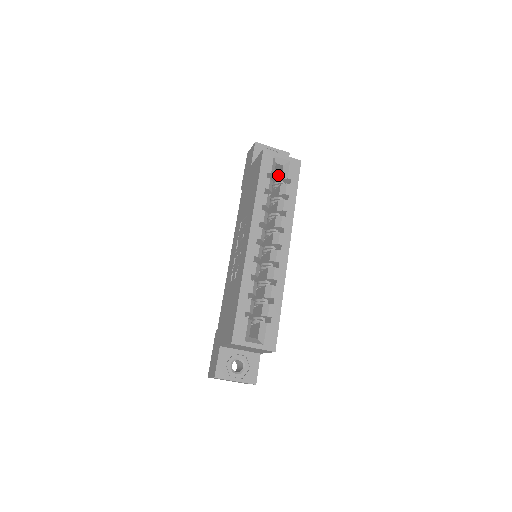
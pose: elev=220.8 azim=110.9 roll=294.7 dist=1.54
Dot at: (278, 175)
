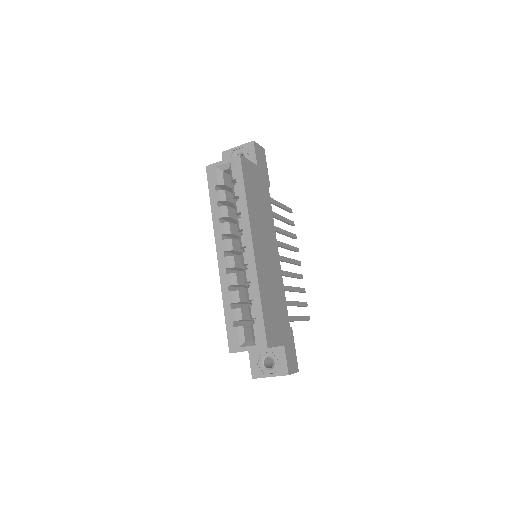
Dot at: occluded
